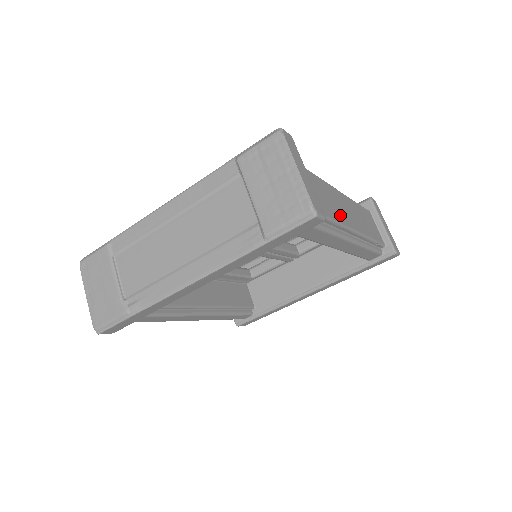
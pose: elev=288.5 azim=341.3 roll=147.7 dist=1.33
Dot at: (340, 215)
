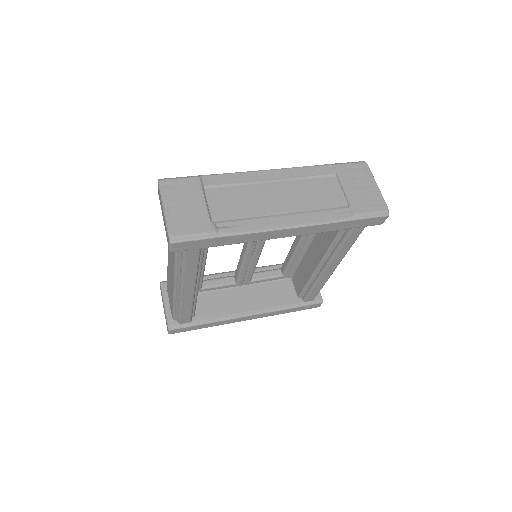
Dot at: occluded
